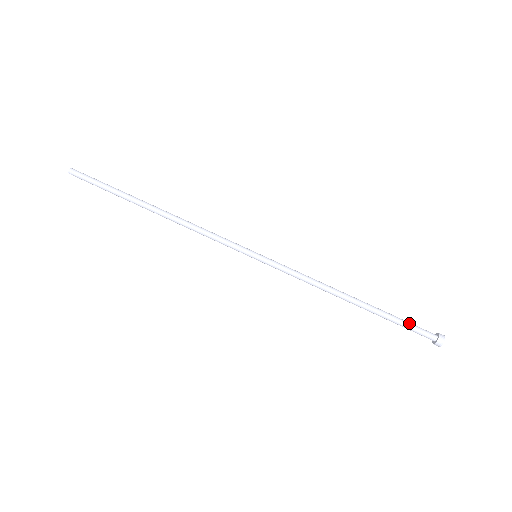
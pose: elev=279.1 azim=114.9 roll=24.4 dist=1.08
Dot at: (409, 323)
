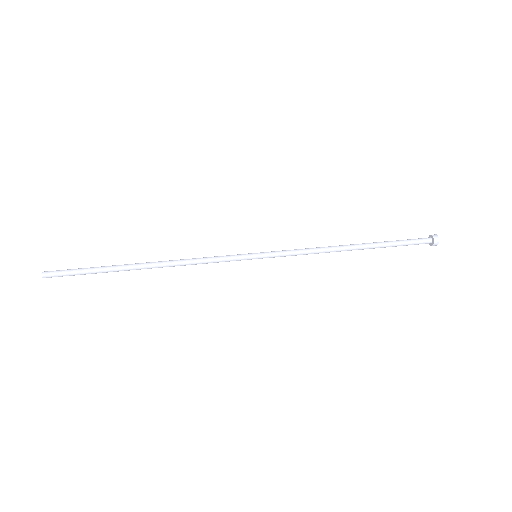
Dot at: (404, 240)
